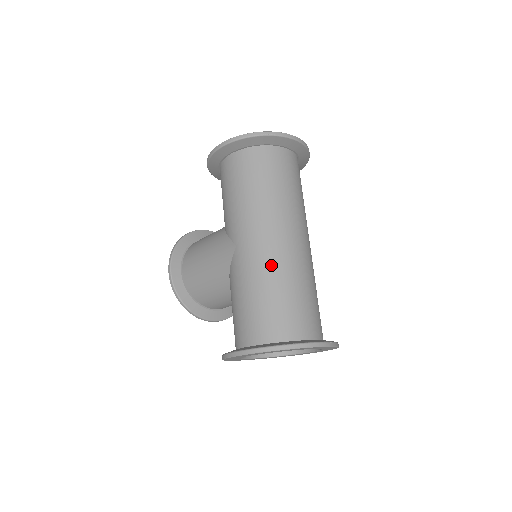
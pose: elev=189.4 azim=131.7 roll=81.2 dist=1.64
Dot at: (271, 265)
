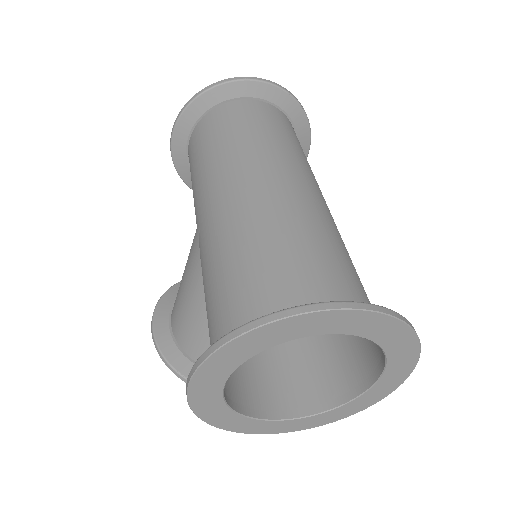
Dot at: (241, 219)
